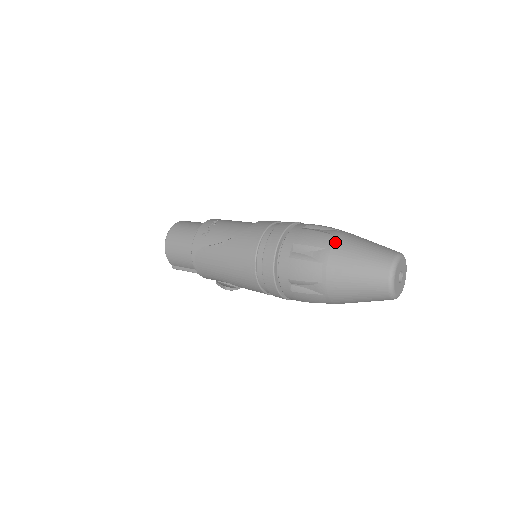
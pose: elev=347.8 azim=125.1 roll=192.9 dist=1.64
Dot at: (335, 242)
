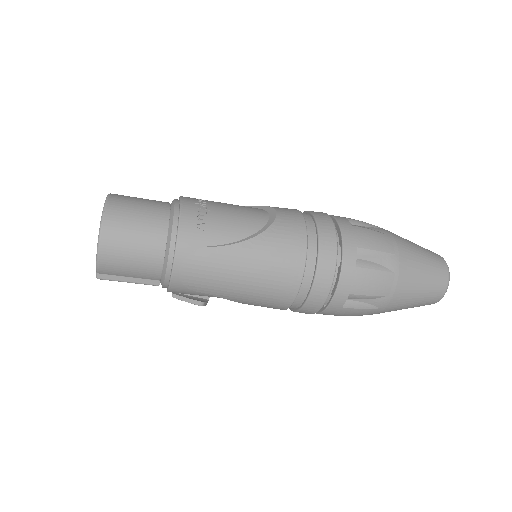
Dot at: (398, 245)
